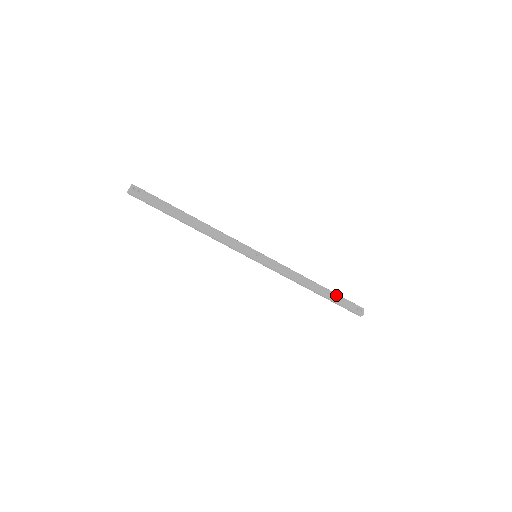
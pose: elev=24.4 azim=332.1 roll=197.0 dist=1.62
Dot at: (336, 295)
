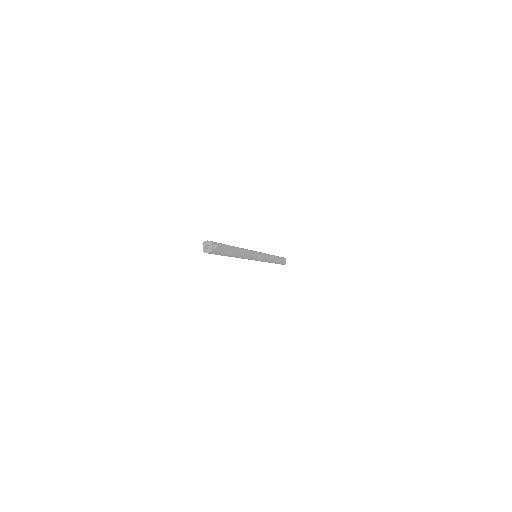
Dot at: (279, 258)
